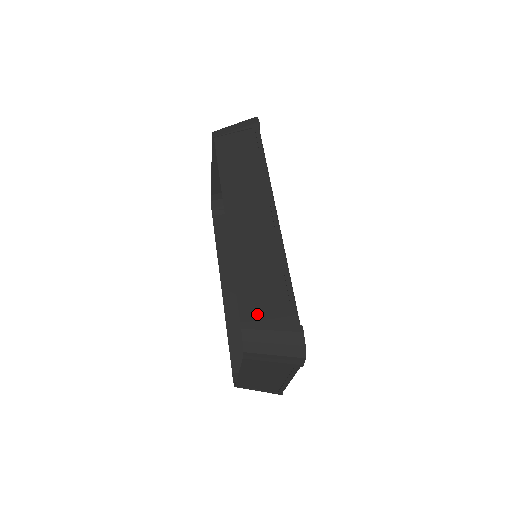
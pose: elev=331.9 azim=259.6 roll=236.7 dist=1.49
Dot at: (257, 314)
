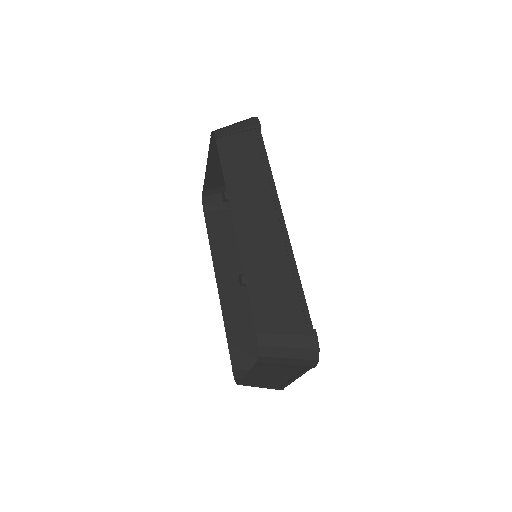
Dot at: (271, 319)
